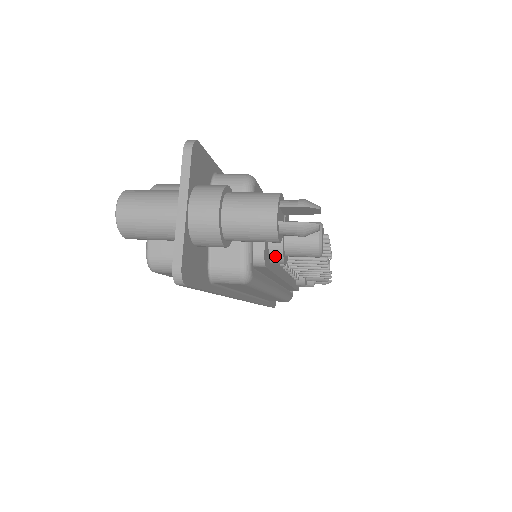
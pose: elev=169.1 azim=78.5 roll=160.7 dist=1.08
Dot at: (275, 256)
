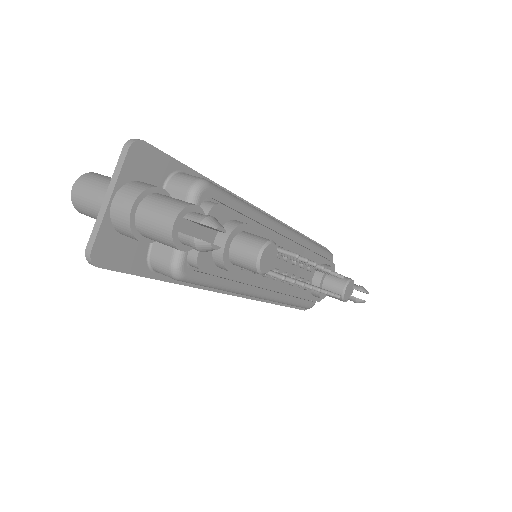
Dot at: (218, 262)
